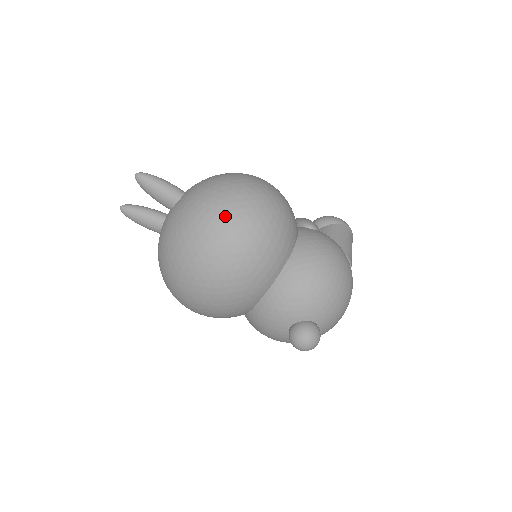
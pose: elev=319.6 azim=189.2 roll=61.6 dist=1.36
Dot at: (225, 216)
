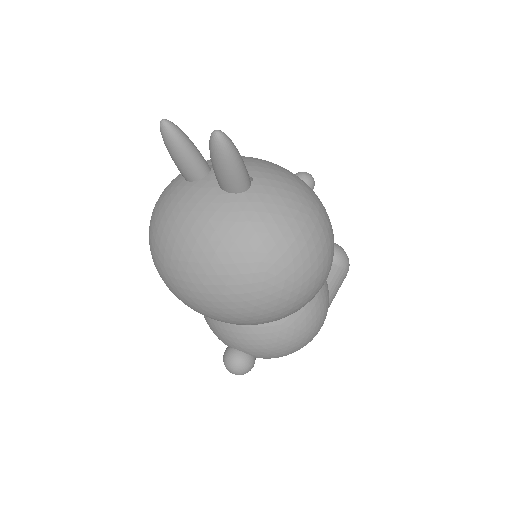
Dot at: (272, 279)
